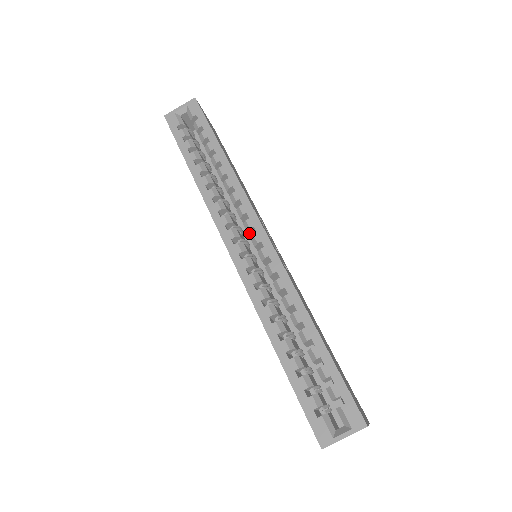
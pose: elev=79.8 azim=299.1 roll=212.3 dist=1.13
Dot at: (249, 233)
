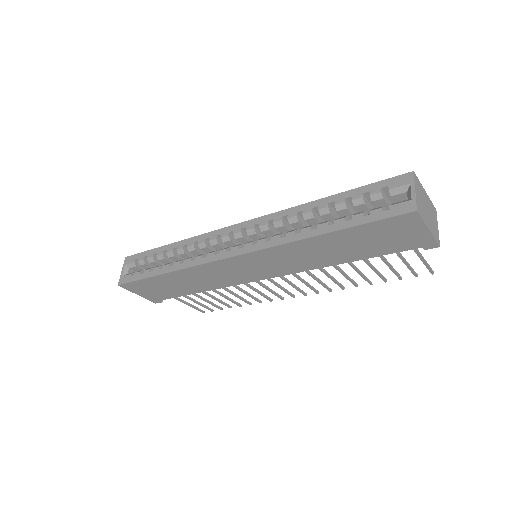
Dot at: (232, 241)
